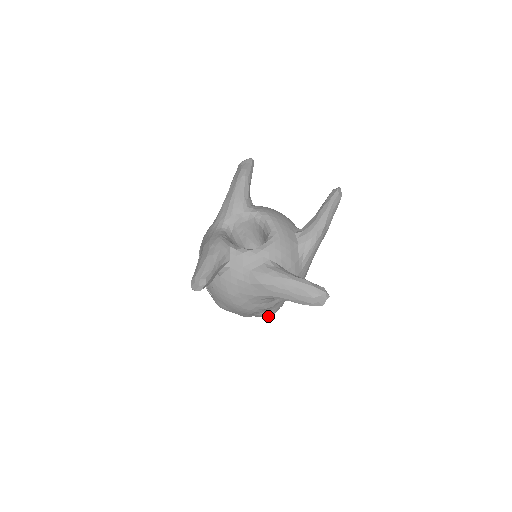
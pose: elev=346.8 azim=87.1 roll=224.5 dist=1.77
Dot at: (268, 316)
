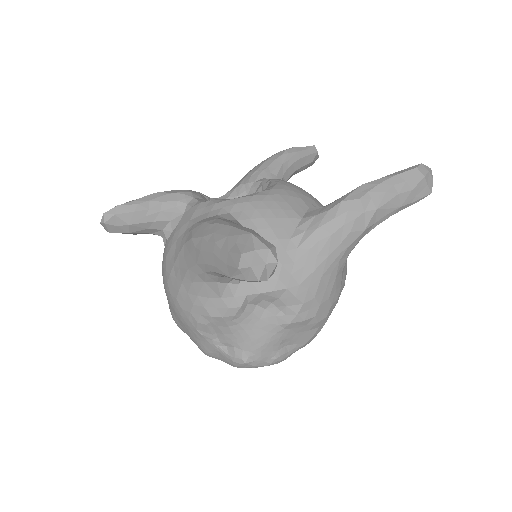
Dot at: (237, 362)
